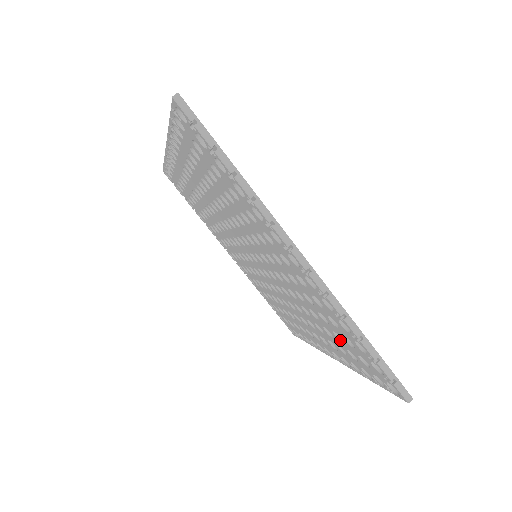
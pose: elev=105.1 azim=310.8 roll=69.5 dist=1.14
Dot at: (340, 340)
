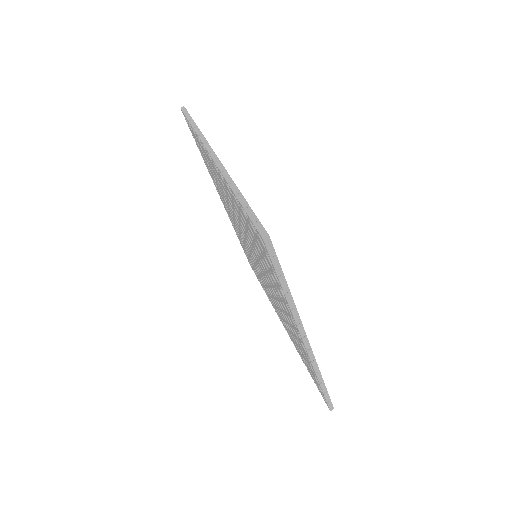
Dot at: occluded
